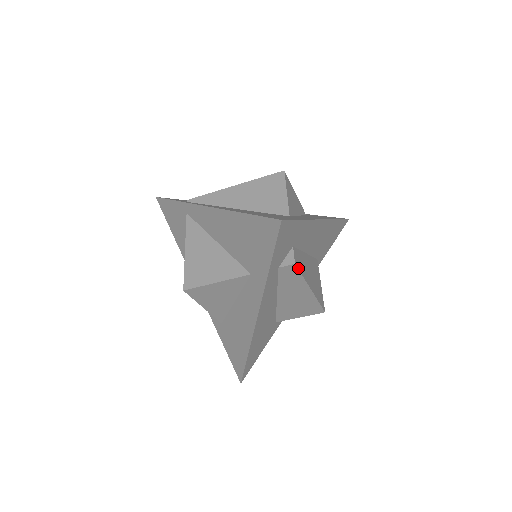
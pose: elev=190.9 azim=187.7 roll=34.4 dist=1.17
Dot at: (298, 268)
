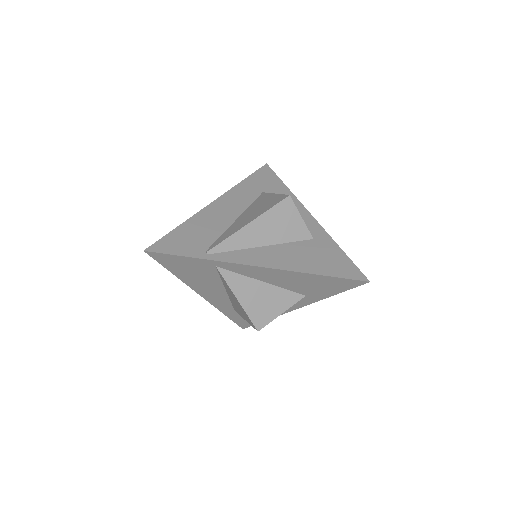
Dot at: occluded
